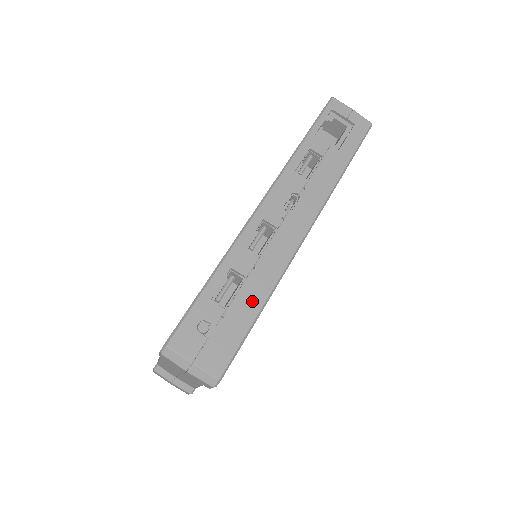
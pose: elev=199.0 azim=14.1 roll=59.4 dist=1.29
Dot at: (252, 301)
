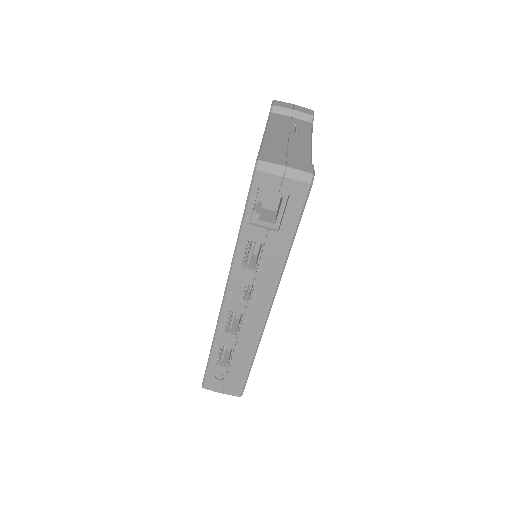
Dot at: (244, 360)
